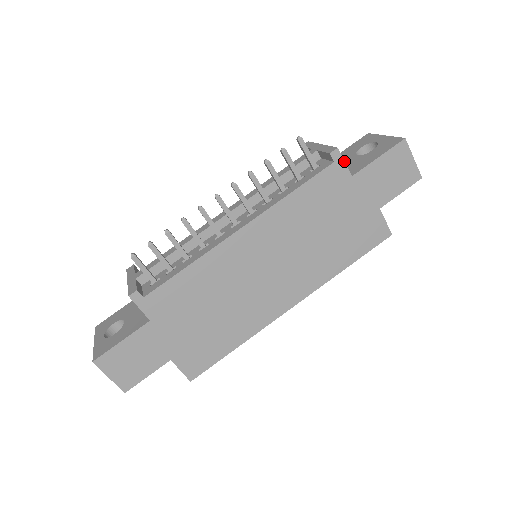
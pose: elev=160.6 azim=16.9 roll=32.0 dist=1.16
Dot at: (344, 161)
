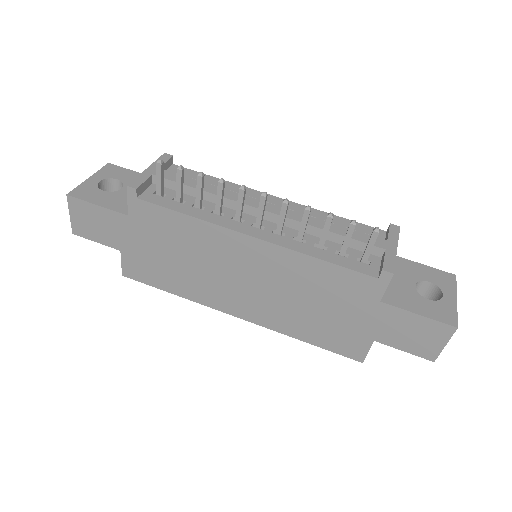
Dot at: (387, 286)
